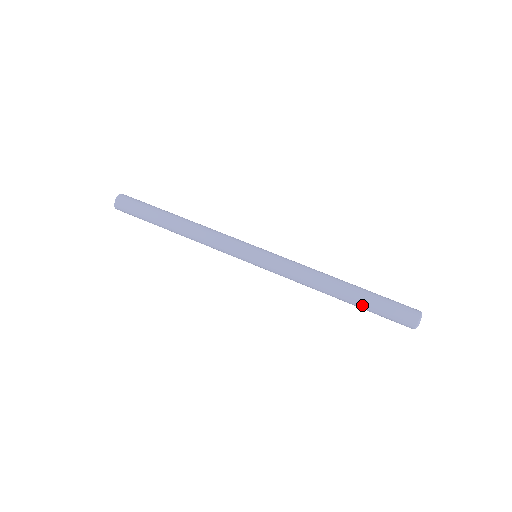
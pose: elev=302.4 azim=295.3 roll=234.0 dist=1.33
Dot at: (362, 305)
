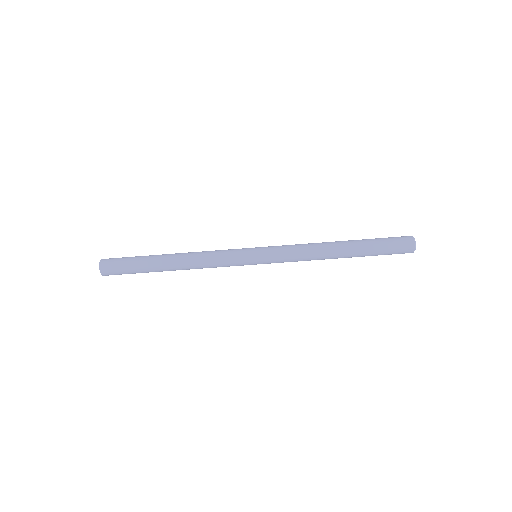
Dot at: (363, 256)
